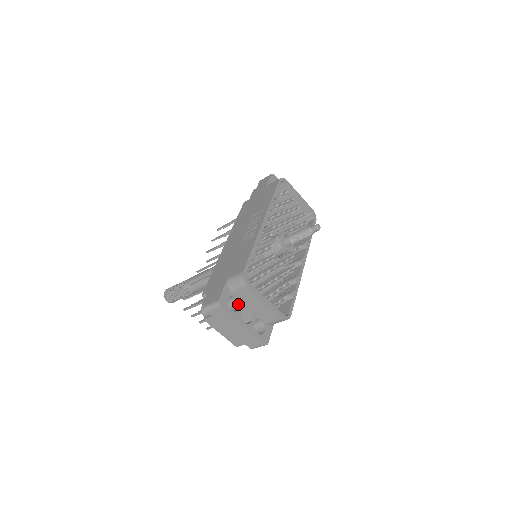
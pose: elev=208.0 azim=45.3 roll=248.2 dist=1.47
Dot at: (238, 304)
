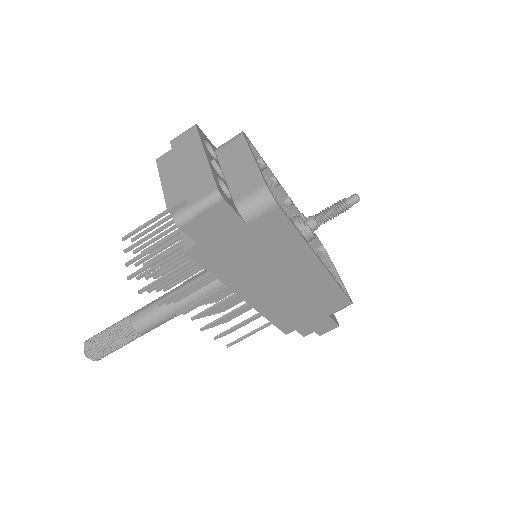
Dot at: (215, 160)
